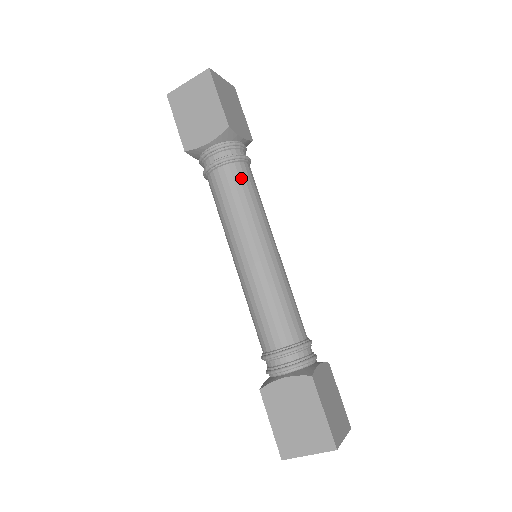
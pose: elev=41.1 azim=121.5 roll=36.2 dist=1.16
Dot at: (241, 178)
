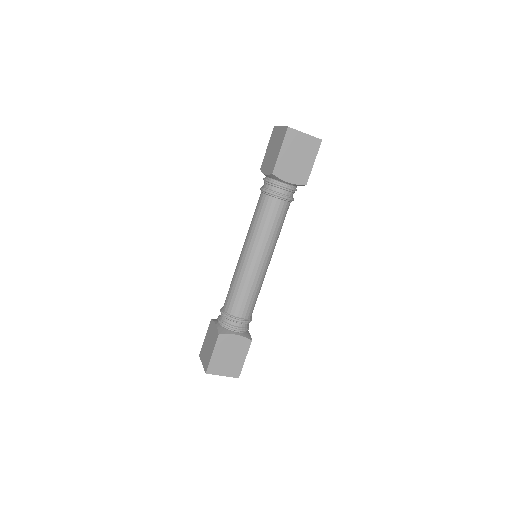
Dot at: (286, 213)
